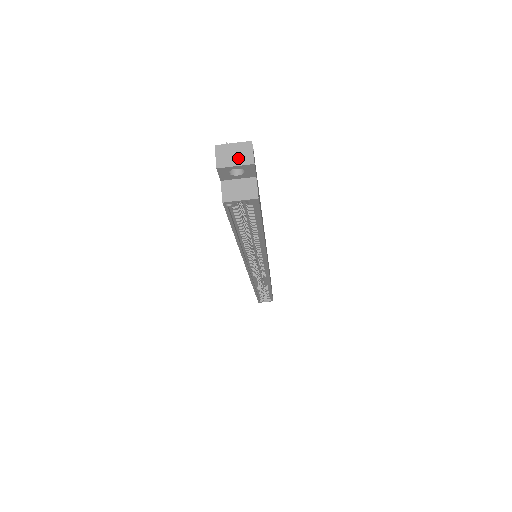
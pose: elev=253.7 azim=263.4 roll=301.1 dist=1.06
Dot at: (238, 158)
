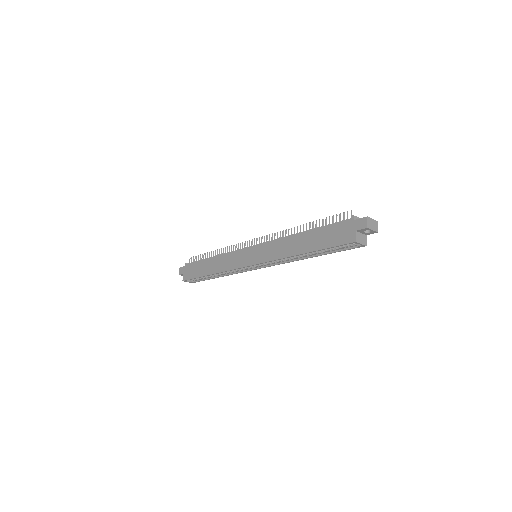
Dot at: (374, 227)
